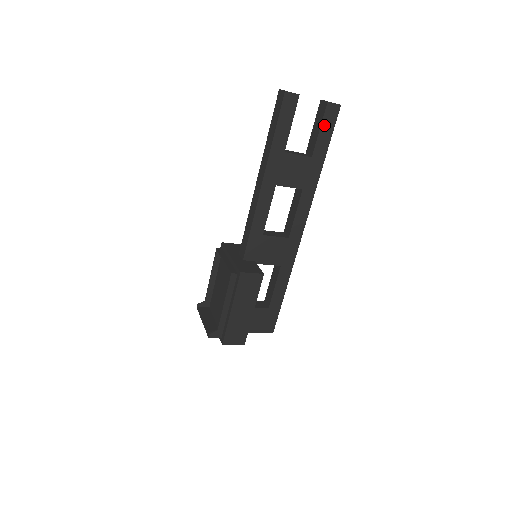
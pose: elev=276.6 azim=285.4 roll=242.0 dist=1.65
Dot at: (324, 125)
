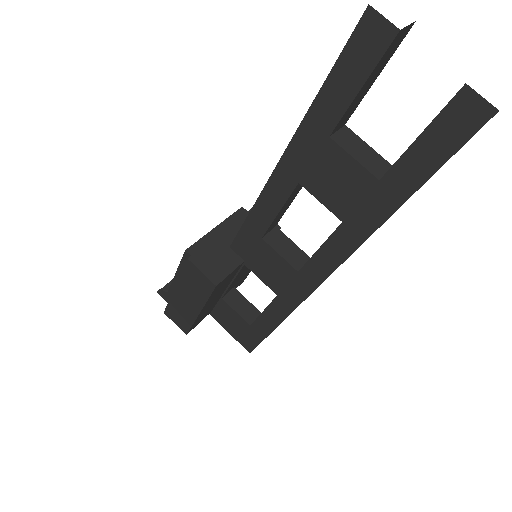
Dot at: (433, 133)
